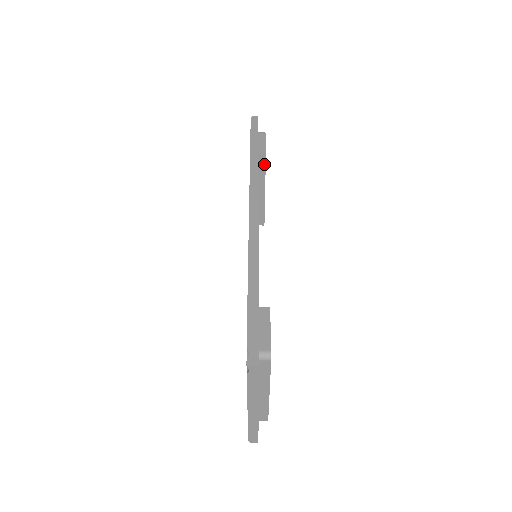
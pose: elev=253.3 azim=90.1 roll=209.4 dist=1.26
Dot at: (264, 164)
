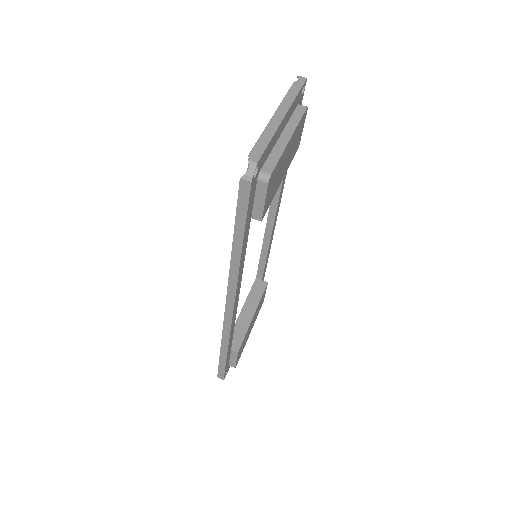
Dot at: (262, 292)
